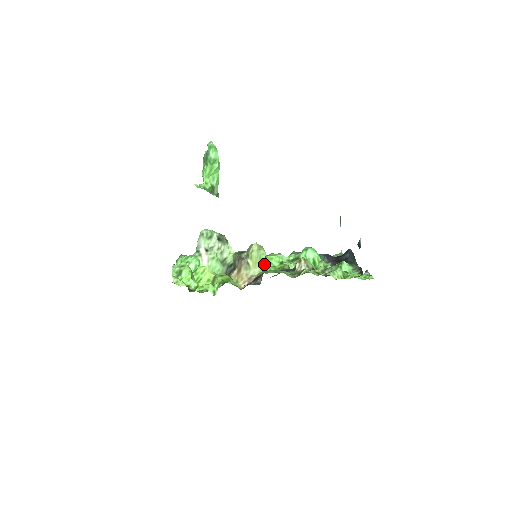
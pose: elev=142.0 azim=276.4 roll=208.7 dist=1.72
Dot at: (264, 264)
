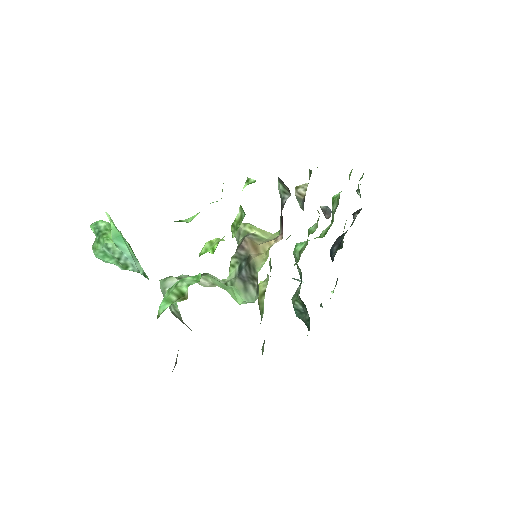
Dot at: occluded
